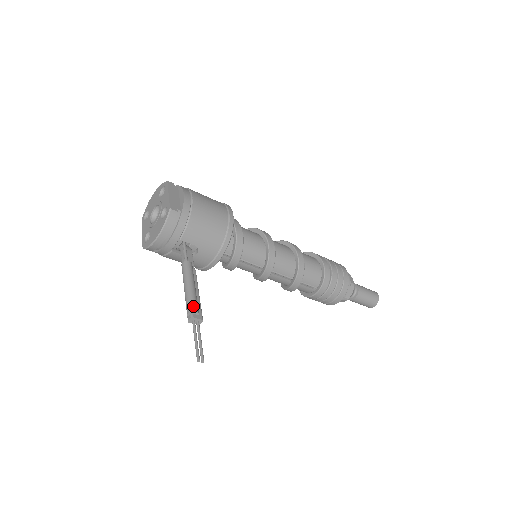
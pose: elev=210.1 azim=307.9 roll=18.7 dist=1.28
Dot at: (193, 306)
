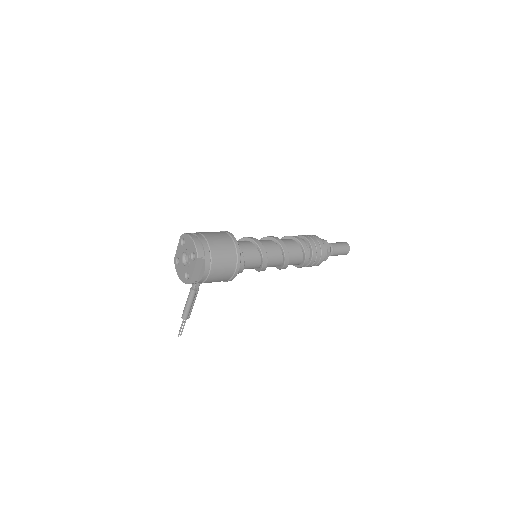
Dot at: (185, 317)
